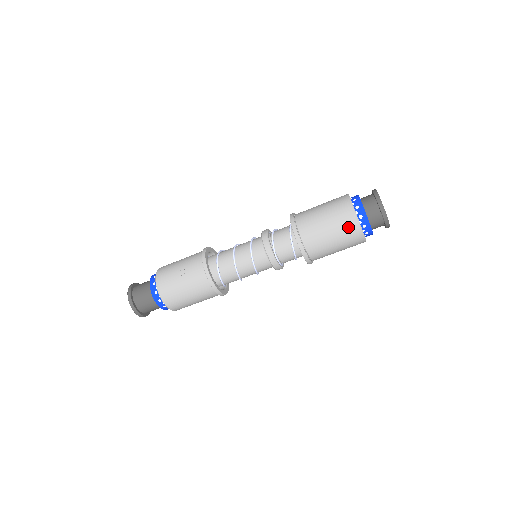
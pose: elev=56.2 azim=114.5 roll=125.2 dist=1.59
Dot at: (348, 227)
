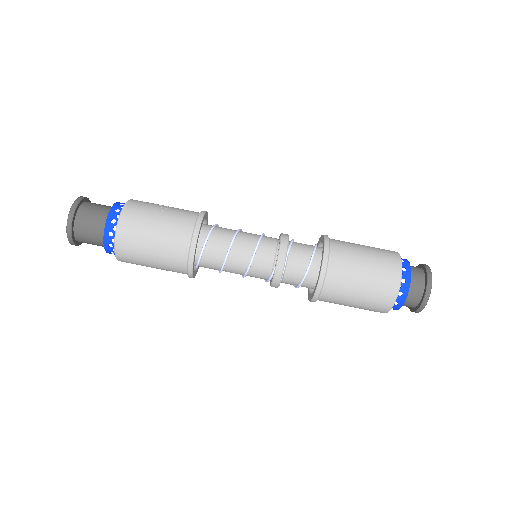
Dot at: (388, 267)
